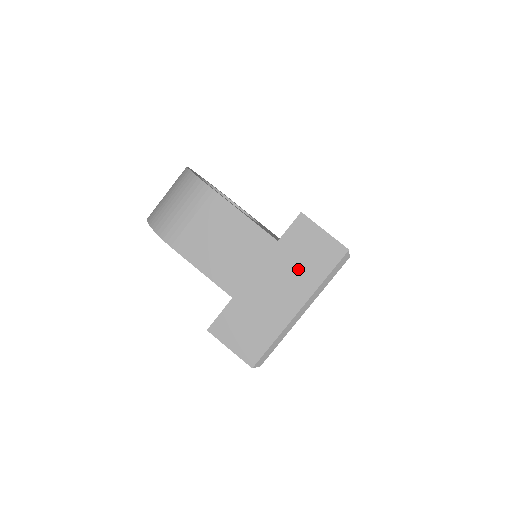
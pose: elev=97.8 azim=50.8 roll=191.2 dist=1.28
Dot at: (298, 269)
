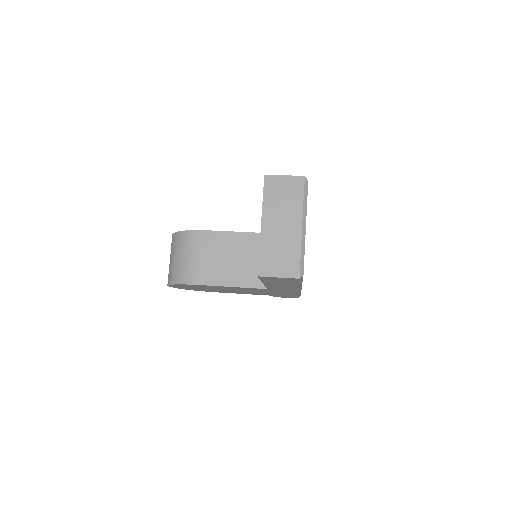
Dot at: (285, 205)
